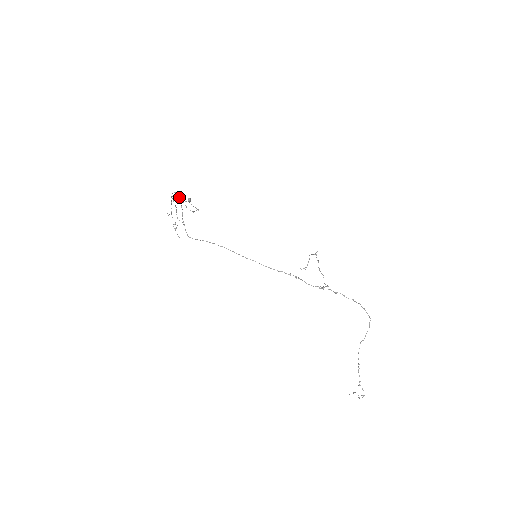
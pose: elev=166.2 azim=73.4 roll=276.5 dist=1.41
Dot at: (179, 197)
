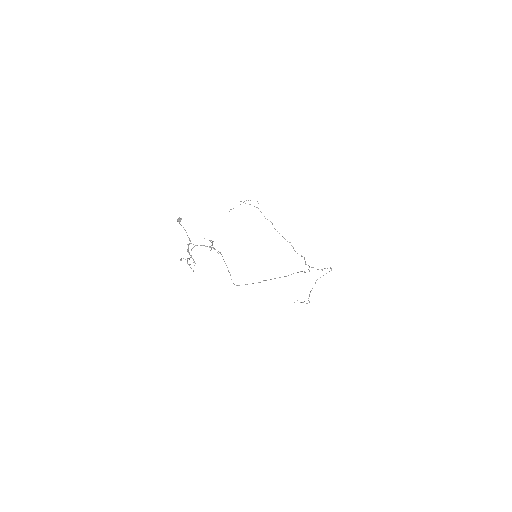
Dot at: occluded
